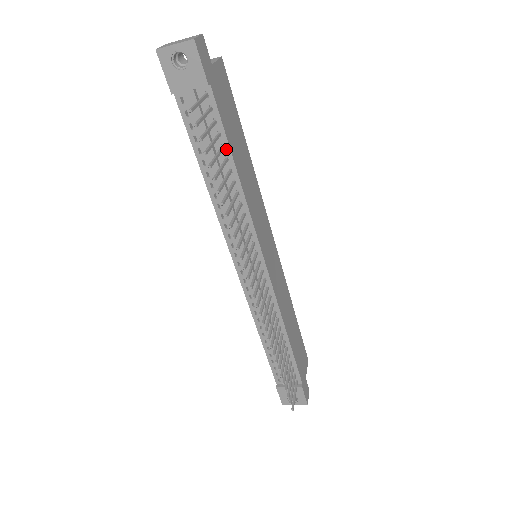
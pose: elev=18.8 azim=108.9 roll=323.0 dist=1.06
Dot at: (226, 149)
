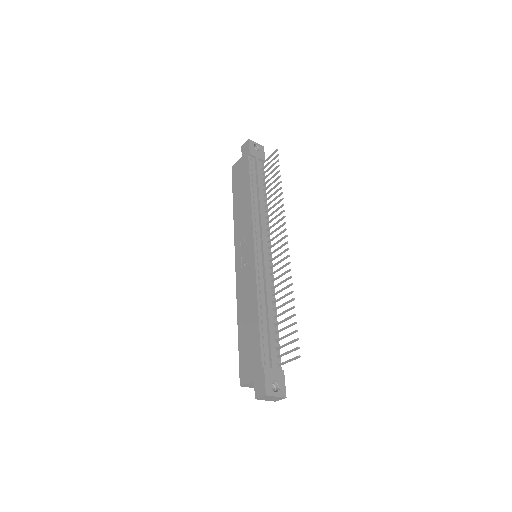
Dot at: (264, 187)
